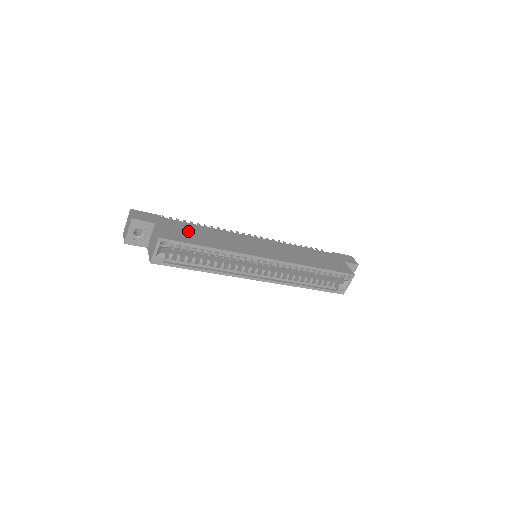
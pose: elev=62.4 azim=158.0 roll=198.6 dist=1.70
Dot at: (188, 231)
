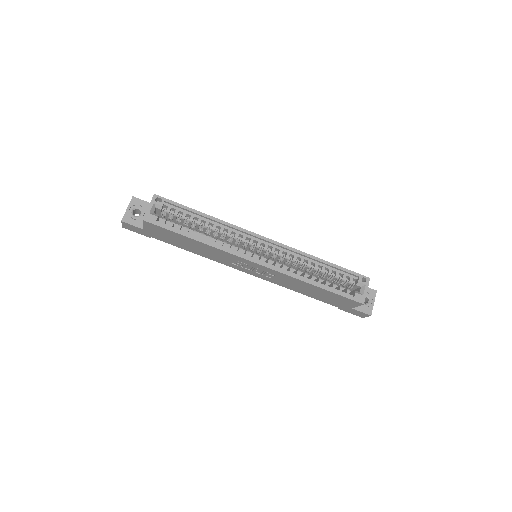
Dot at: occluded
